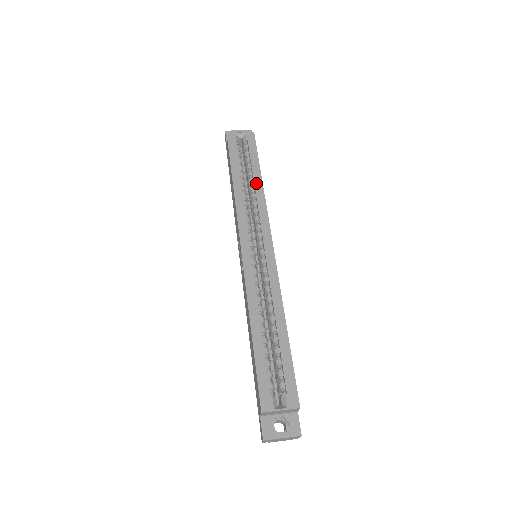
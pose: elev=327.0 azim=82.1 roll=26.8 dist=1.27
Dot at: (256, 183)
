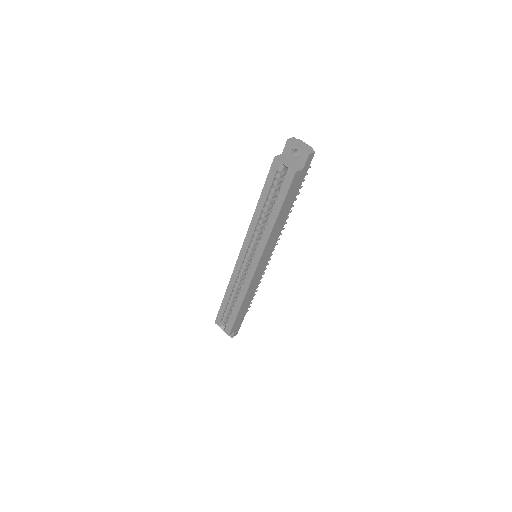
Dot at: (270, 220)
